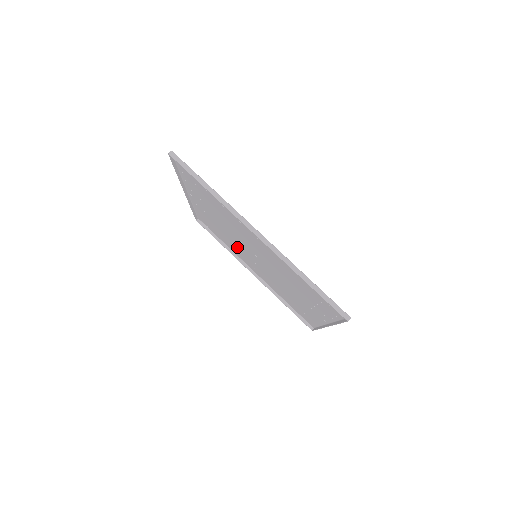
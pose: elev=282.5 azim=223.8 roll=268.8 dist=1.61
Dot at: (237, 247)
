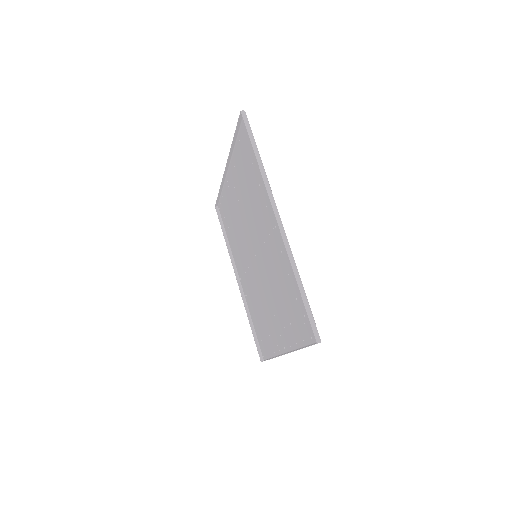
Dot at: (263, 306)
